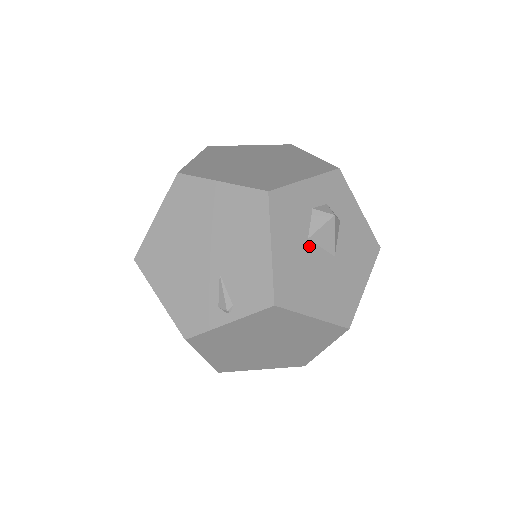
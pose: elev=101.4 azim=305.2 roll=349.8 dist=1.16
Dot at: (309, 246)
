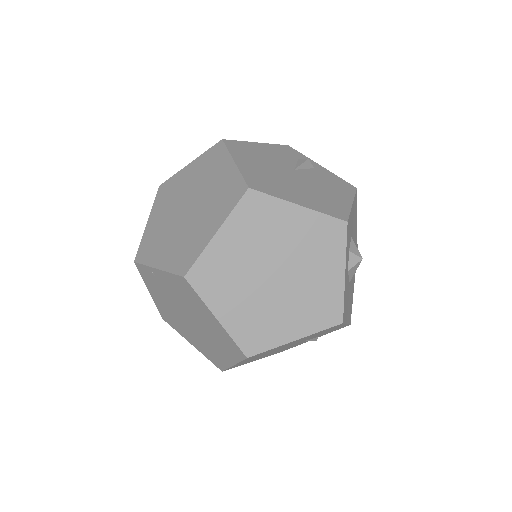
Dot at: (350, 282)
